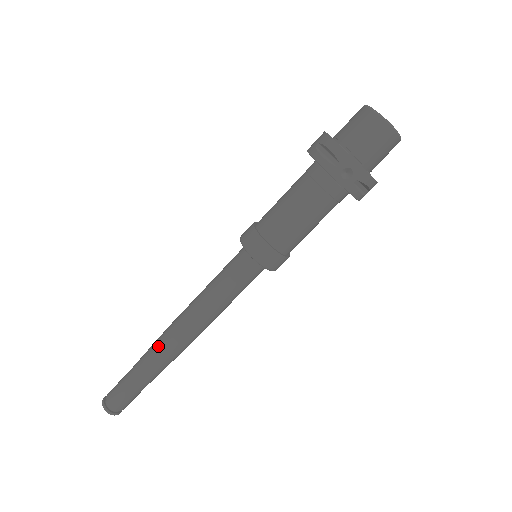
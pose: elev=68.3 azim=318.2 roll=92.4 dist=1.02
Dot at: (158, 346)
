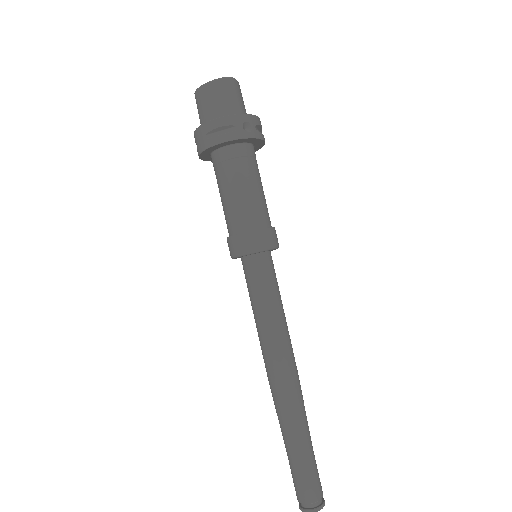
Dot at: (285, 404)
